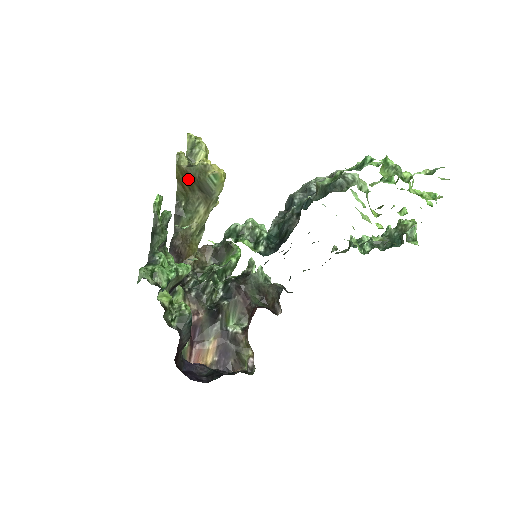
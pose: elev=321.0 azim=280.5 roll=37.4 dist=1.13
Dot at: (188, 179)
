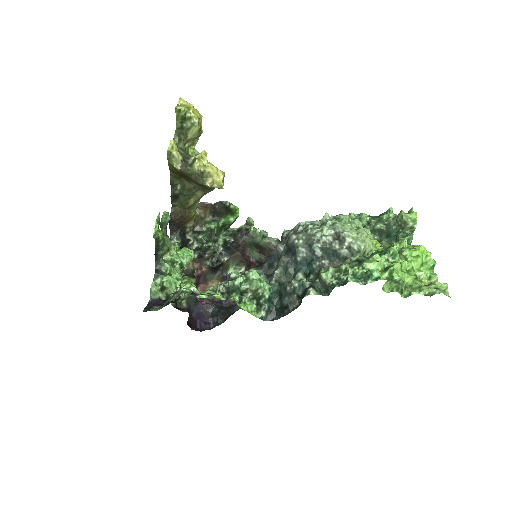
Dot at: (183, 175)
